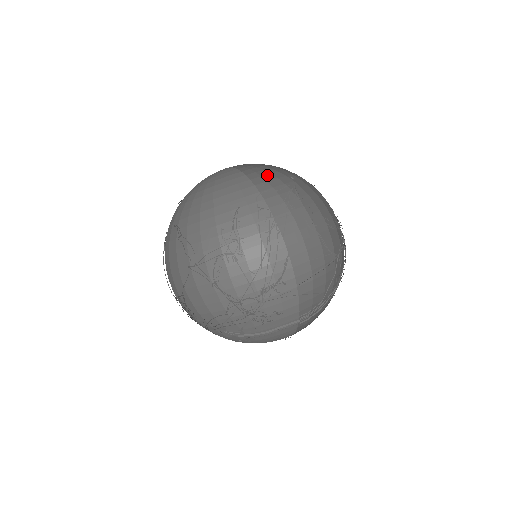
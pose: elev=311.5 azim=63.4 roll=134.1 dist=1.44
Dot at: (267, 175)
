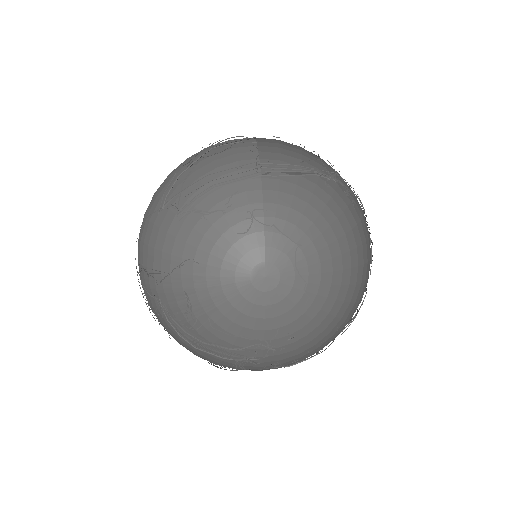
Dot at: occluded
